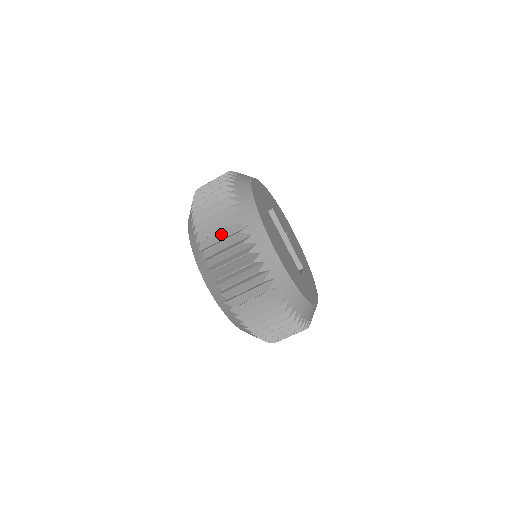
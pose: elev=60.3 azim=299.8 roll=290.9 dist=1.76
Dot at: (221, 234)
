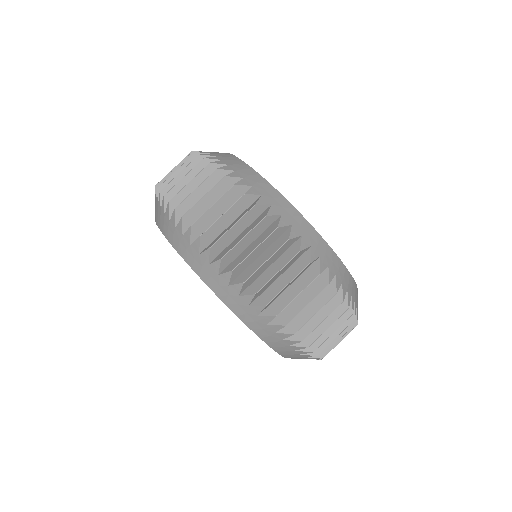
Dot at: (280, 272)
